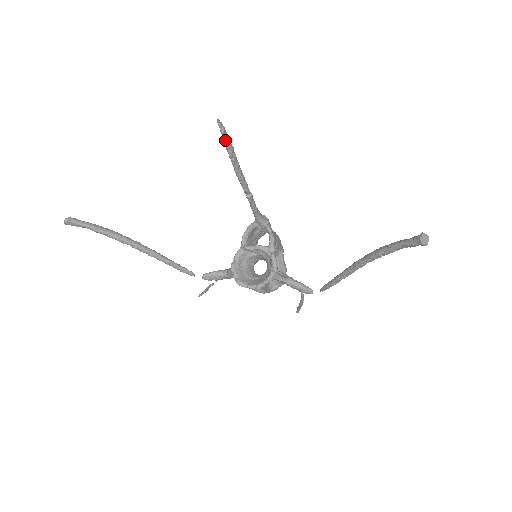
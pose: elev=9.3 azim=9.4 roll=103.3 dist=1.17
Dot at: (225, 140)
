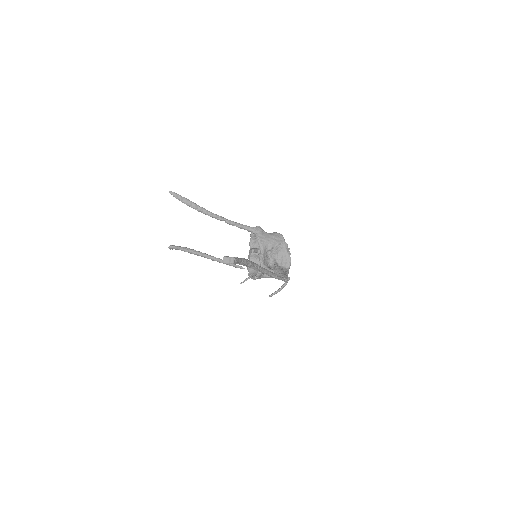
Dot at: occluded
